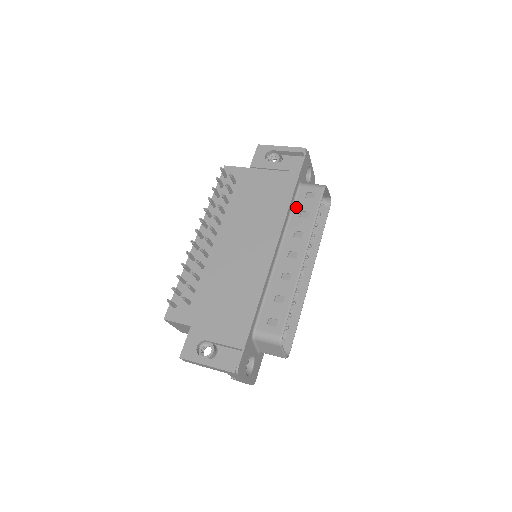
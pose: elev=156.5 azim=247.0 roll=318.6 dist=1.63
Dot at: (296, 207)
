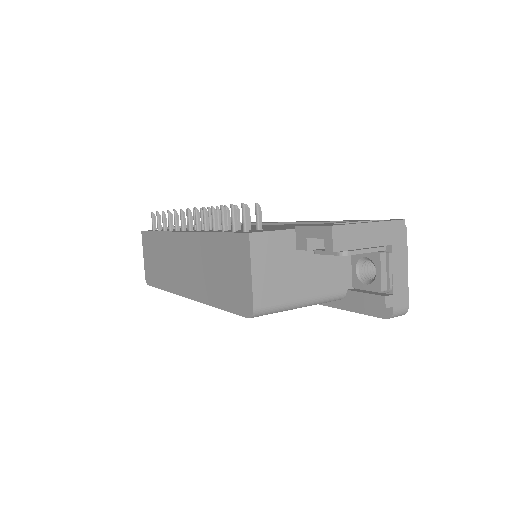
Dot at: occluded
